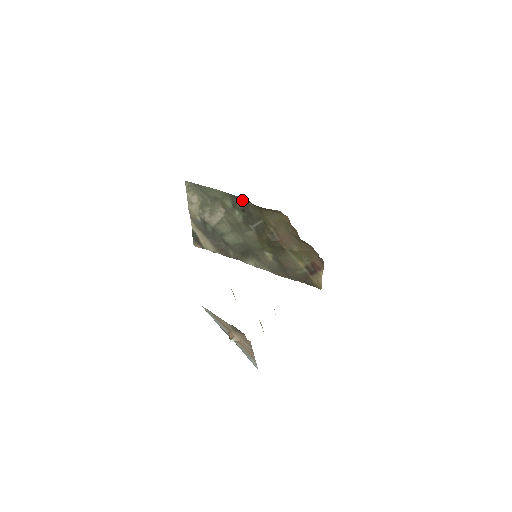
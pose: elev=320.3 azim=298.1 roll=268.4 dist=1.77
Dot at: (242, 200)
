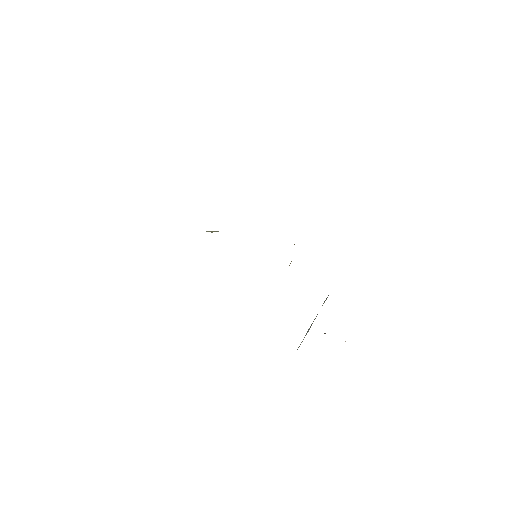
Dot at: occluded
